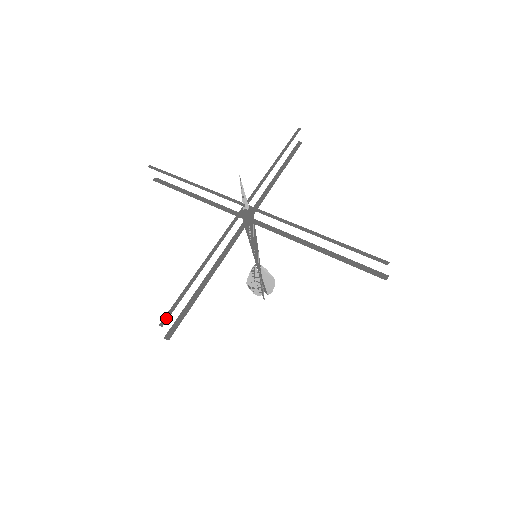
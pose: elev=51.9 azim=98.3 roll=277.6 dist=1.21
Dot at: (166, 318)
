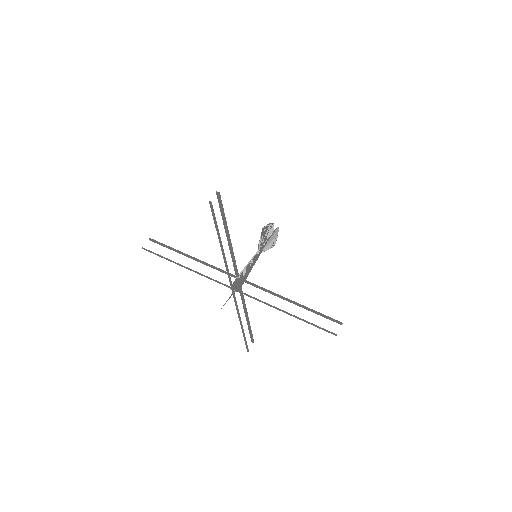
Dot at: (248, 350)
